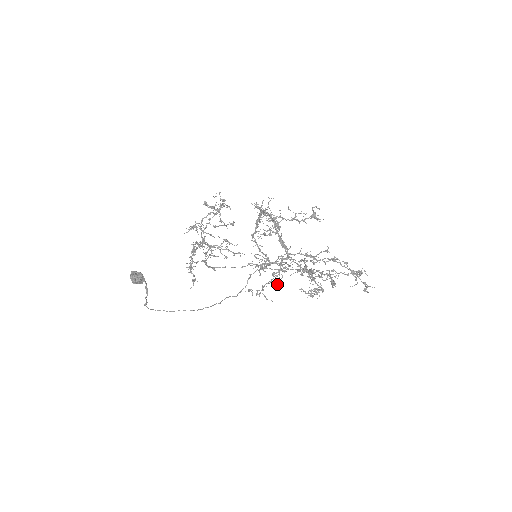
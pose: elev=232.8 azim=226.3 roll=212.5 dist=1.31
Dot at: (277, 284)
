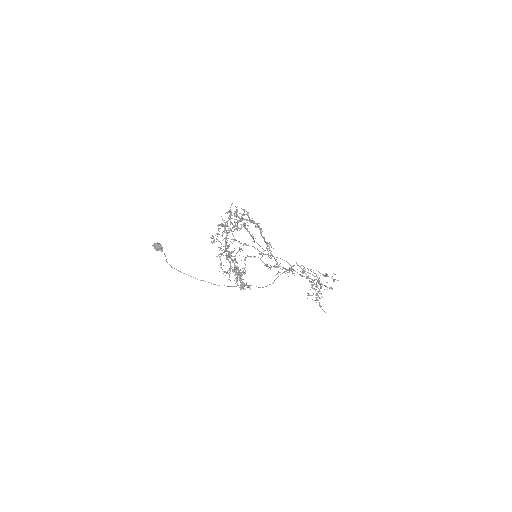
Dot at: occluded
